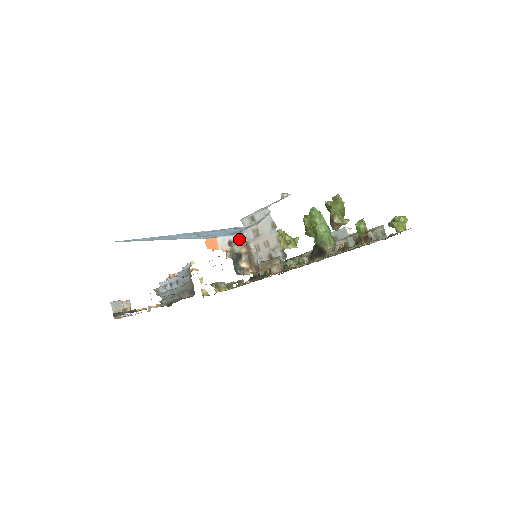
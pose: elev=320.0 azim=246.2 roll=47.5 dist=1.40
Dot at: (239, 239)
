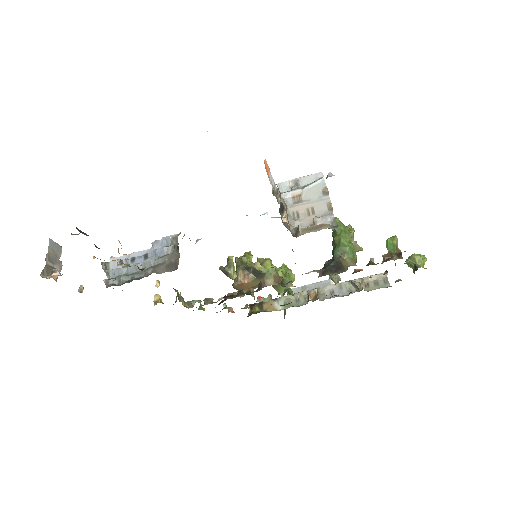
Dot at: occluded
